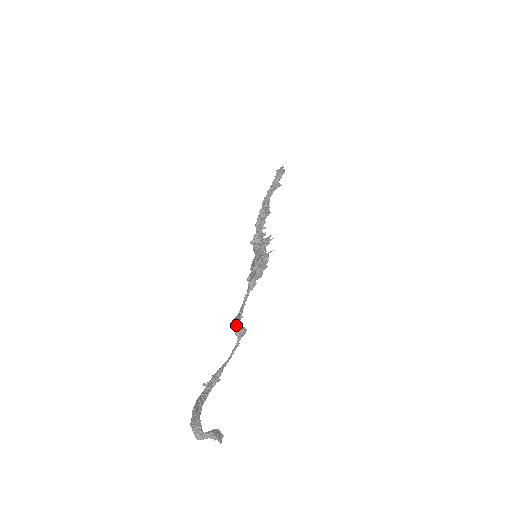
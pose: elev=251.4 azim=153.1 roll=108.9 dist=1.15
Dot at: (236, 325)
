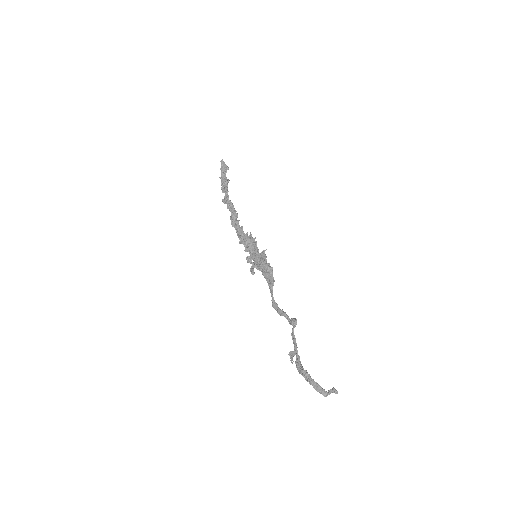
Dot at: (289, 318)
